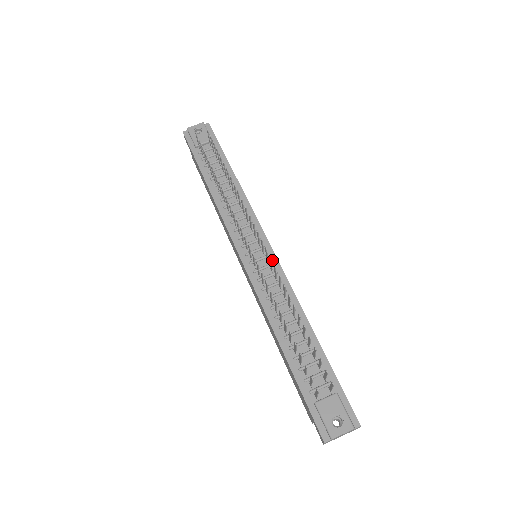
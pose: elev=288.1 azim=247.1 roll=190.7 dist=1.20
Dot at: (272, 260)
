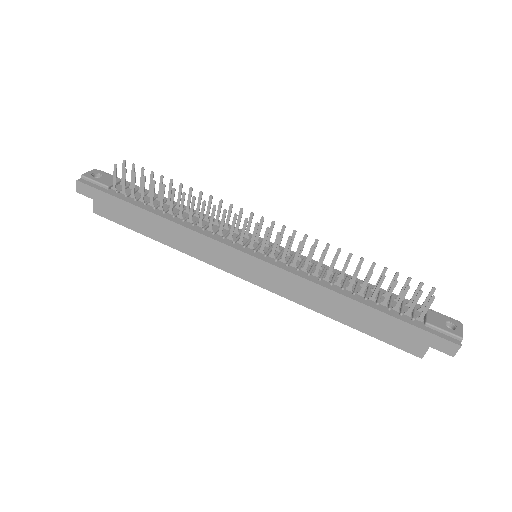
Dot at: (279, 248)
